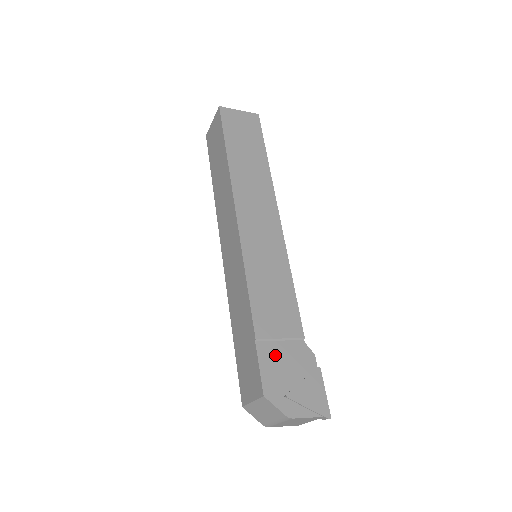
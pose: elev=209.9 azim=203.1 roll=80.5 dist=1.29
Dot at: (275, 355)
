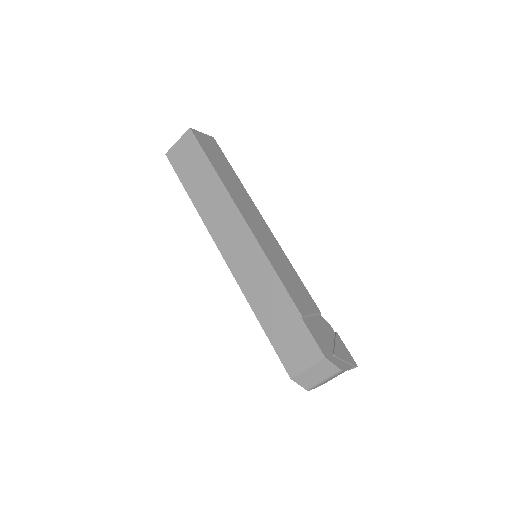
Dot at: (315, 327)
